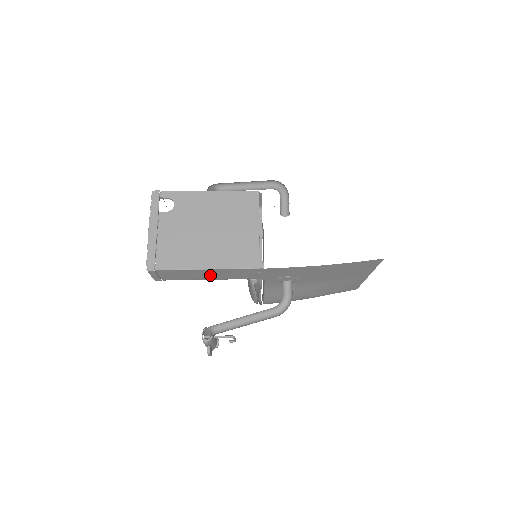
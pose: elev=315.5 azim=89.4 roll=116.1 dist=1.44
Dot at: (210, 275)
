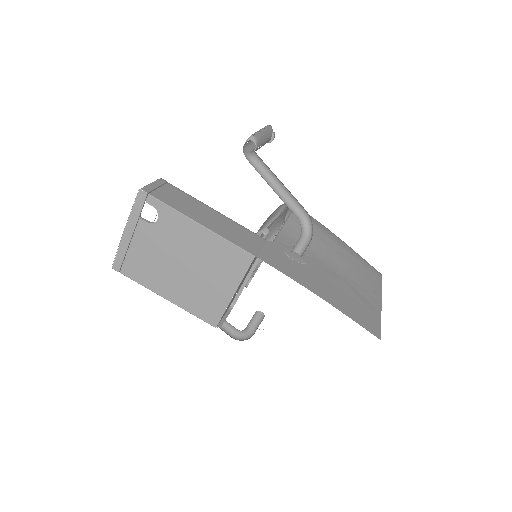
Dot at: occluded
